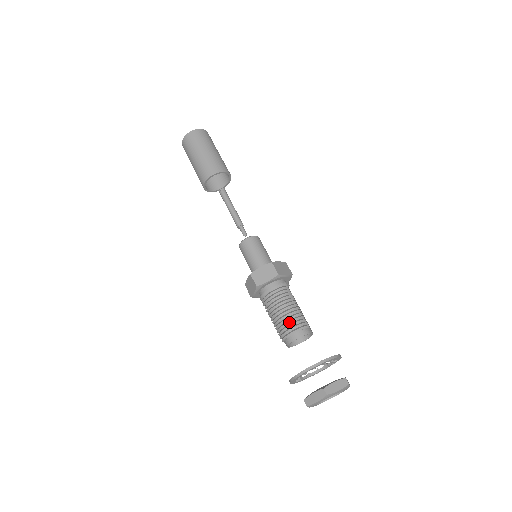
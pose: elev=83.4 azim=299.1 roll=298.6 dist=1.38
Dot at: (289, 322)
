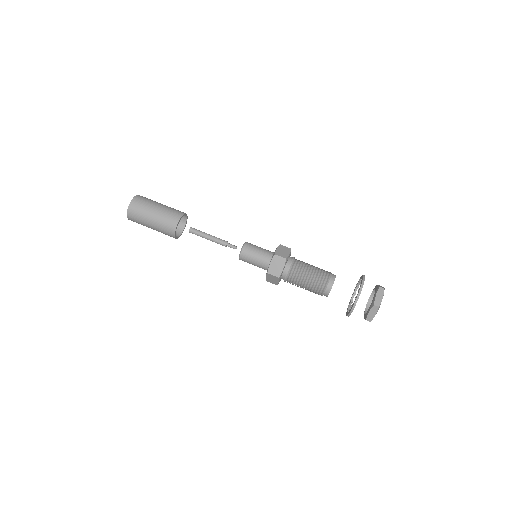
Dot at: (318, 282)
